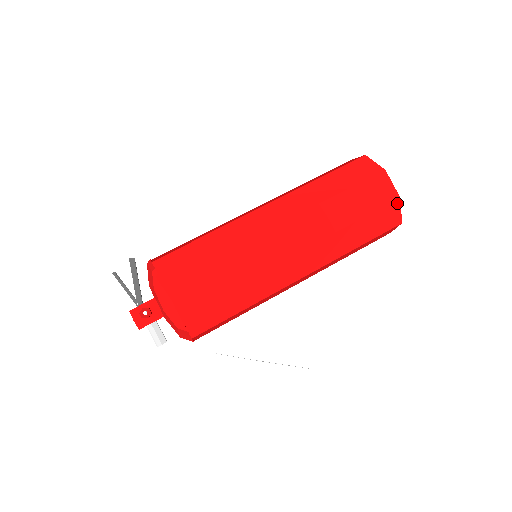
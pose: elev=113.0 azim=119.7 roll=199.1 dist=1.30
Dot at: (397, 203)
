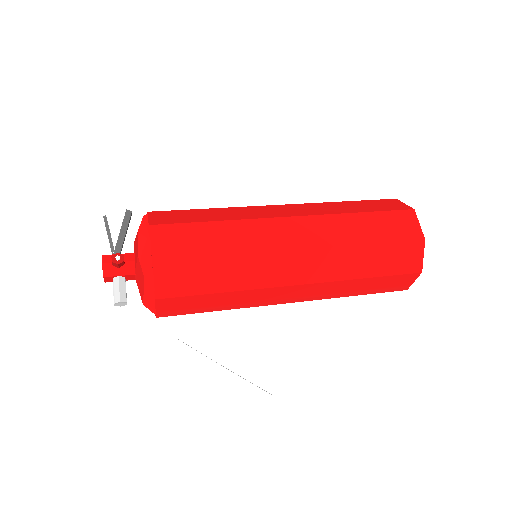
Dot at: (421, 244)
